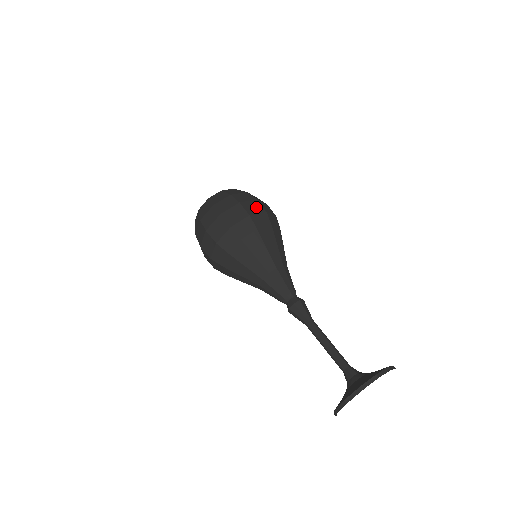
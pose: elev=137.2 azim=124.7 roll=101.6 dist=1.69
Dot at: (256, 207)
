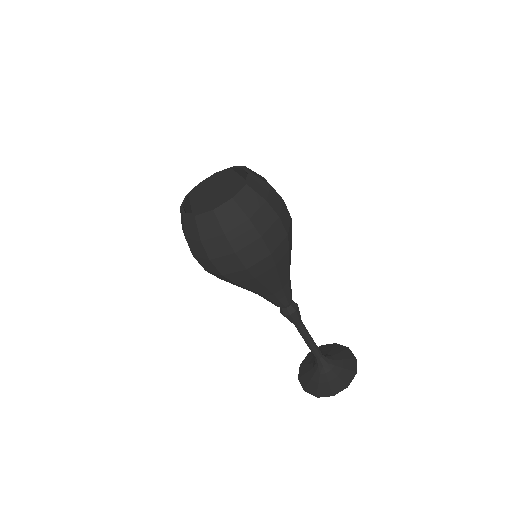
Dot at: (278, 234)
